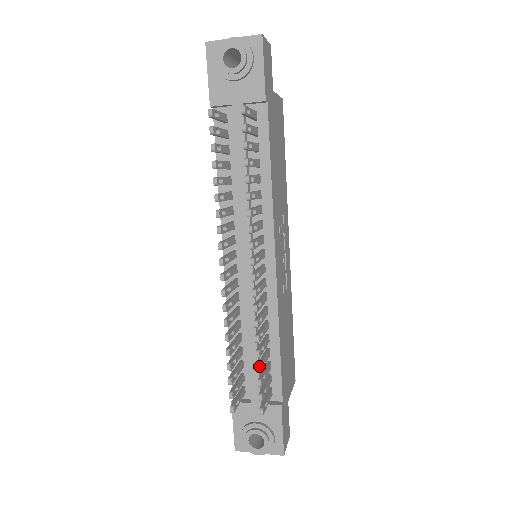
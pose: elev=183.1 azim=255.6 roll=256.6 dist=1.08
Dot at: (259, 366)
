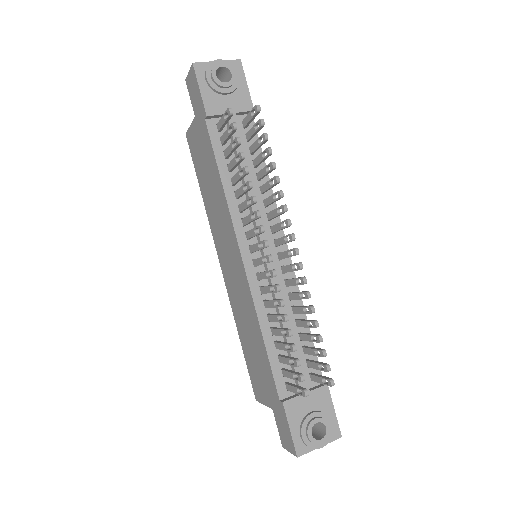
Dot at: (320, 335)
